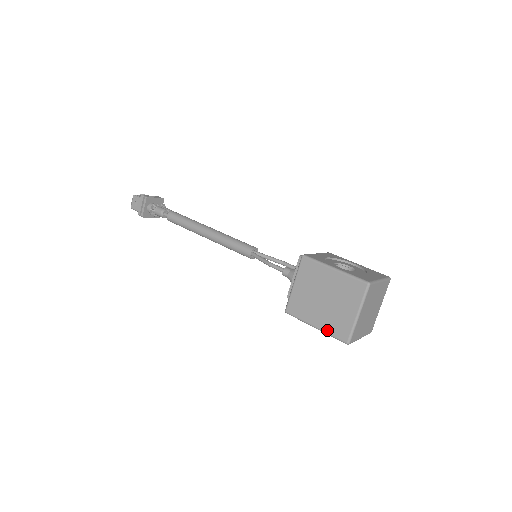
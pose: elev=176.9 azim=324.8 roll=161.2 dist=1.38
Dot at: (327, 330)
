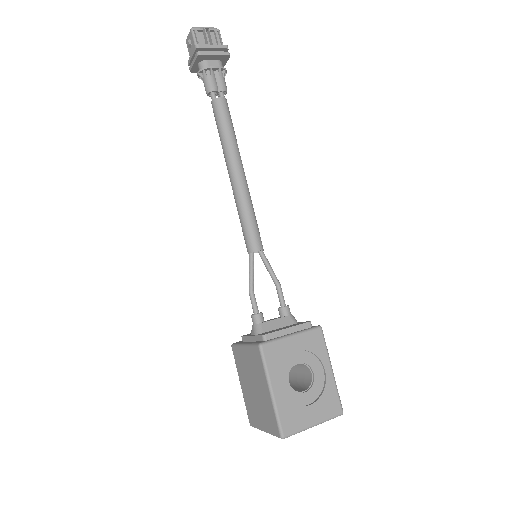
Dot at: (245, 400)
